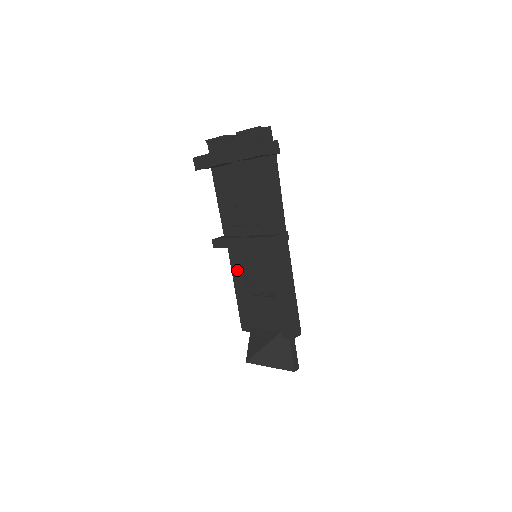
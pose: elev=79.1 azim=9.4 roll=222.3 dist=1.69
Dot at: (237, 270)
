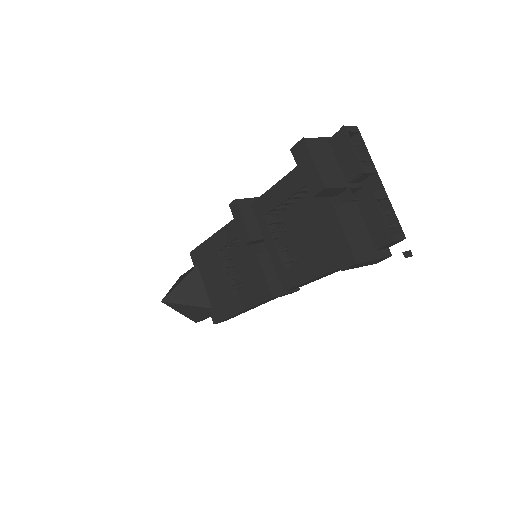
Dot at: (231, 233)
